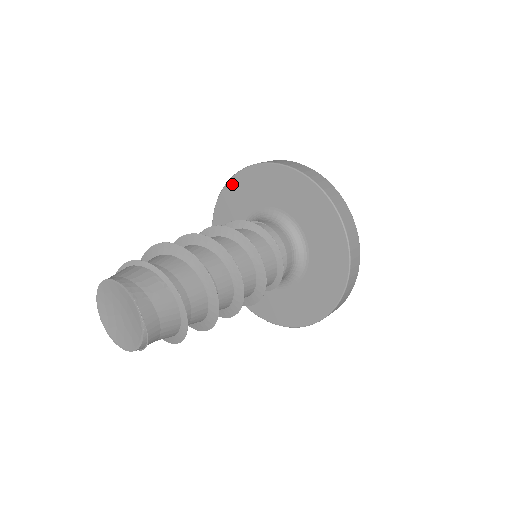
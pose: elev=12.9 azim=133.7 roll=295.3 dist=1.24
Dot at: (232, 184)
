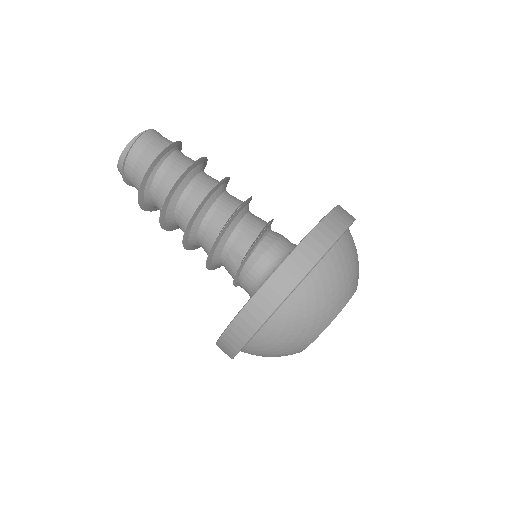
Dot at: occluded
